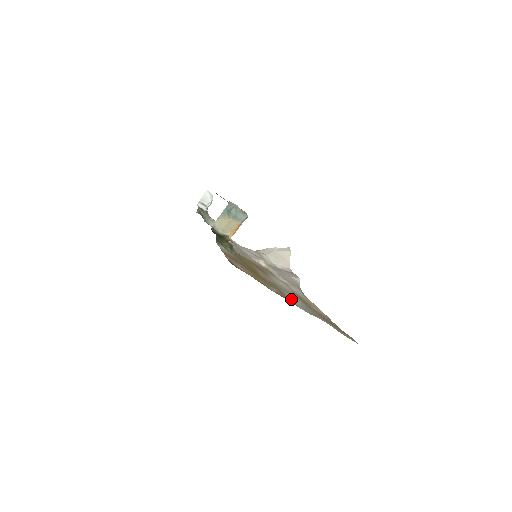
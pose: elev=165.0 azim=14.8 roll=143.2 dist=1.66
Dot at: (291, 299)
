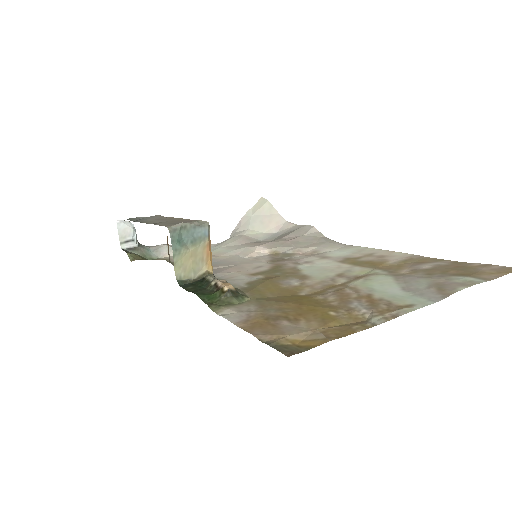
Dot at: (388, 296)
